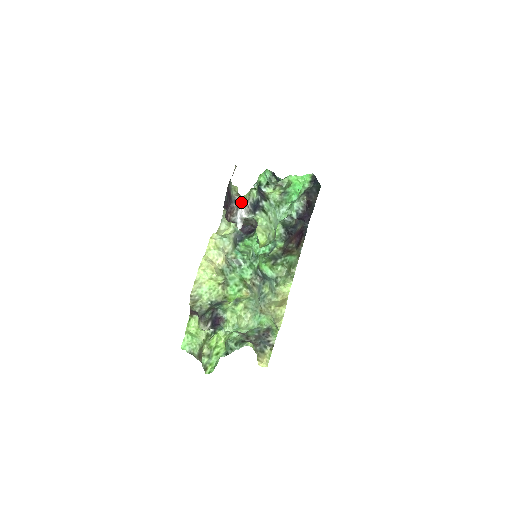
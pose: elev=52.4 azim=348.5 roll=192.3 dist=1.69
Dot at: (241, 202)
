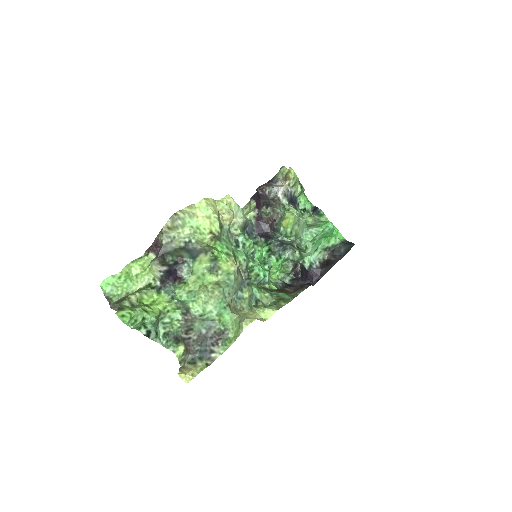
Dot at: occluded
